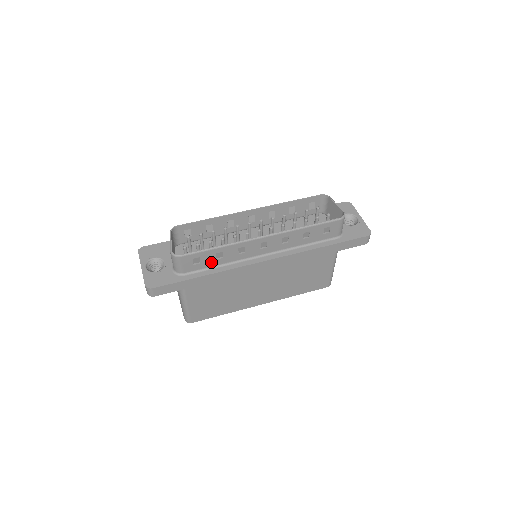
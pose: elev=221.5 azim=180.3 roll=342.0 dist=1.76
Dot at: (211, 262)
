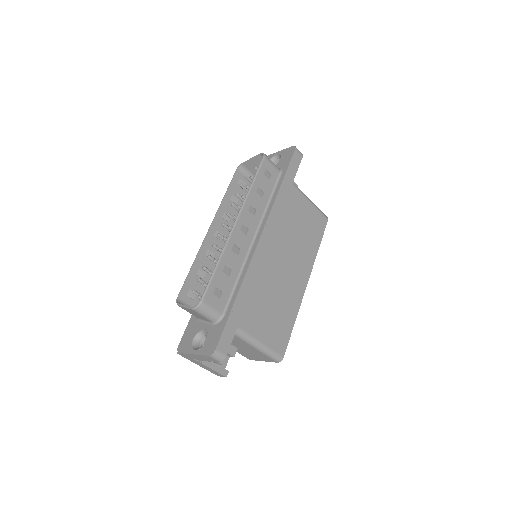
Dot at: (228, 283)
